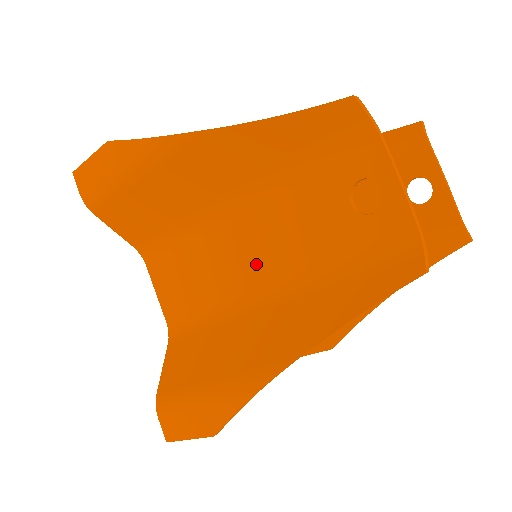
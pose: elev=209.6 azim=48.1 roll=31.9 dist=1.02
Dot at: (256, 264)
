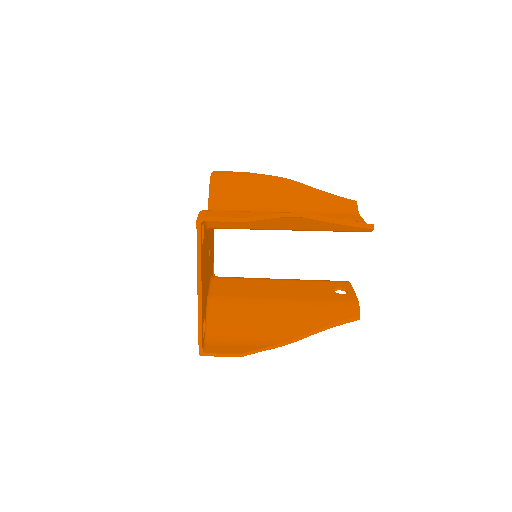
Dot at: occluded
